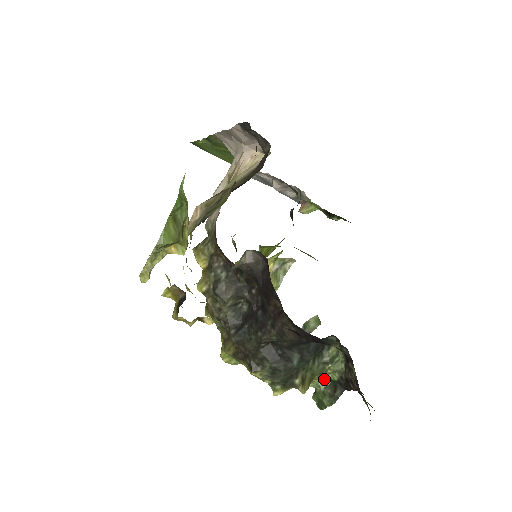
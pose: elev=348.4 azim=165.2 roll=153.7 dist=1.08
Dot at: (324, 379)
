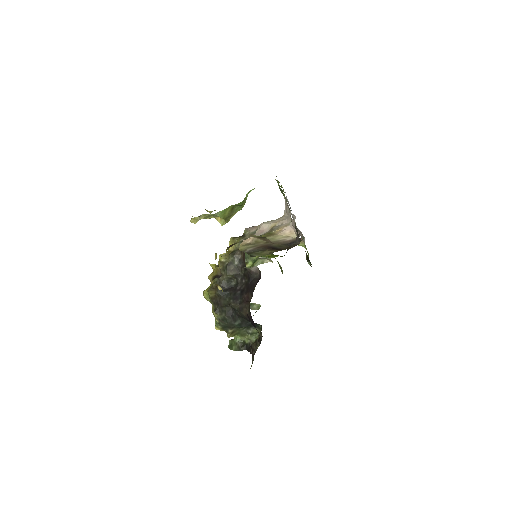
Dot at: (241, 338)
